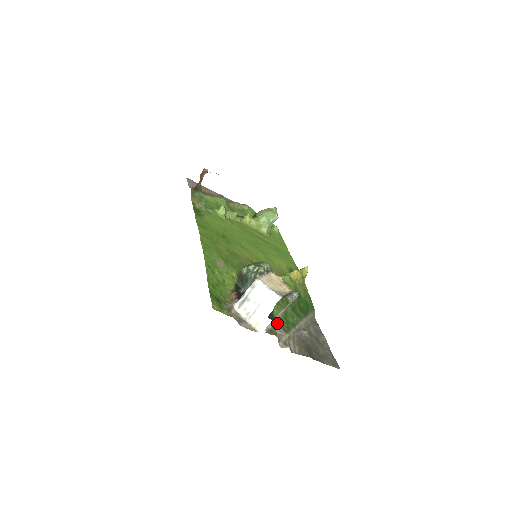
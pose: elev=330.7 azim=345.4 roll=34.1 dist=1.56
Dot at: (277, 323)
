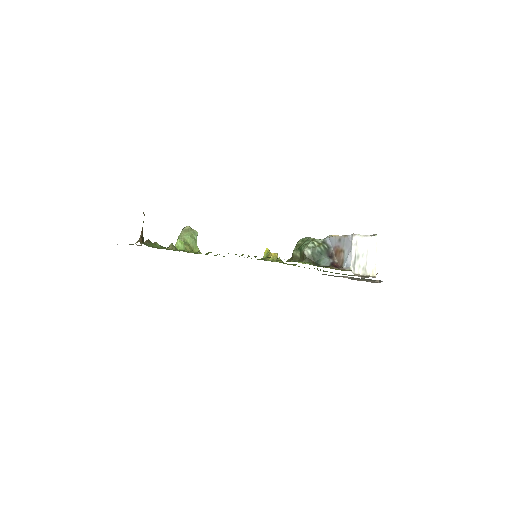
Dot at: occluded
